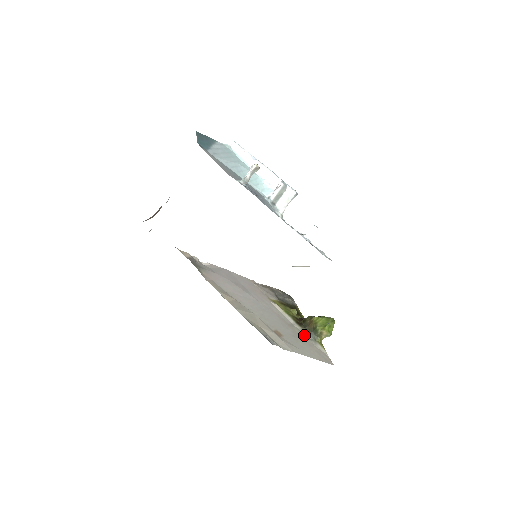
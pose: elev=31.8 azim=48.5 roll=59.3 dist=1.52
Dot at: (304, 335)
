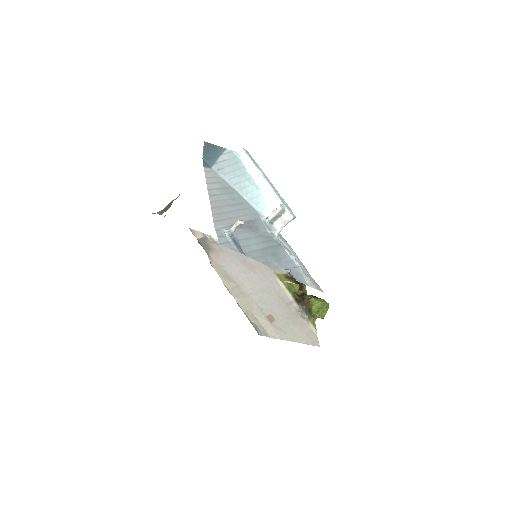
Dot at: (299, 314)
